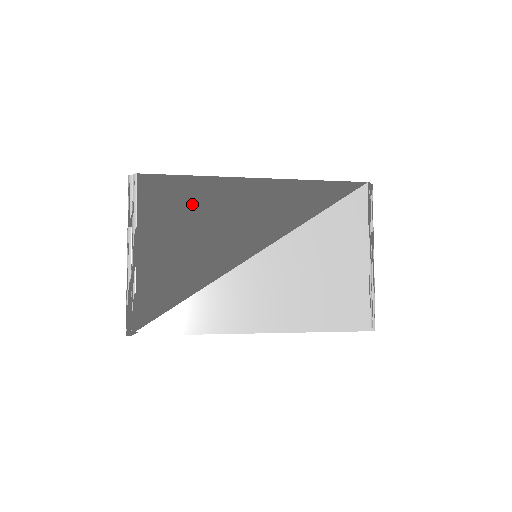
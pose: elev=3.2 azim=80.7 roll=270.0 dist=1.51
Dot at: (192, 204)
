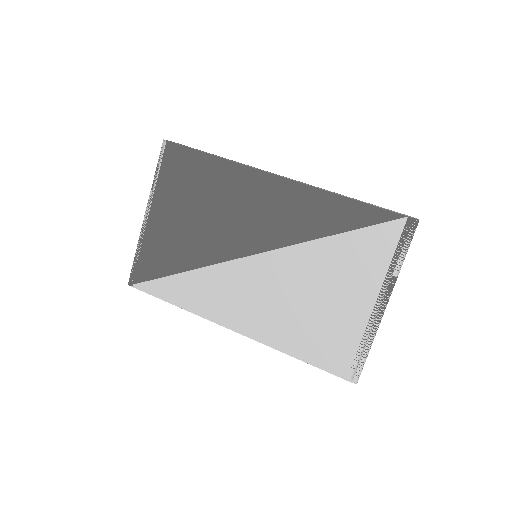
Dot at: (206, 185)
